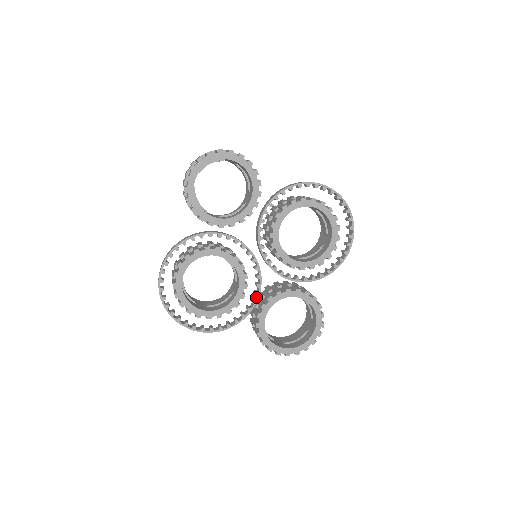
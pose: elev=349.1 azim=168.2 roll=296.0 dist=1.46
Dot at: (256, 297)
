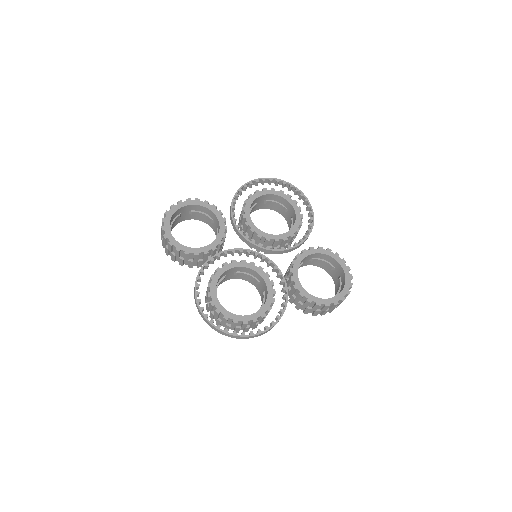
Dot at: (281, 277)
